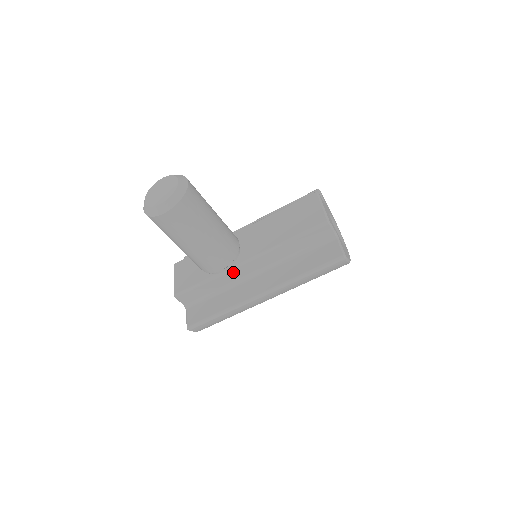
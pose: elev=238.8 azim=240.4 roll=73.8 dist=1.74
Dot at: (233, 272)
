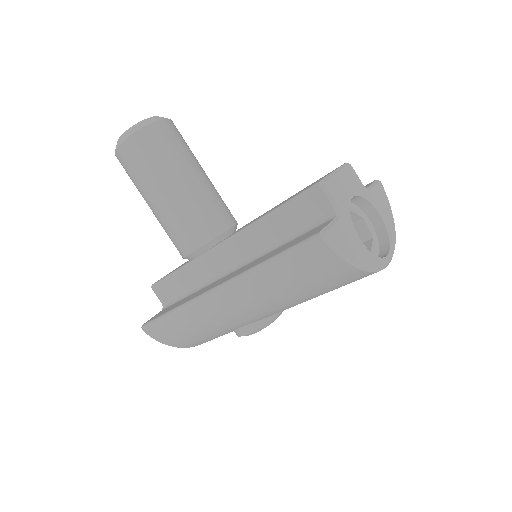
Dot at: (206, 260)
